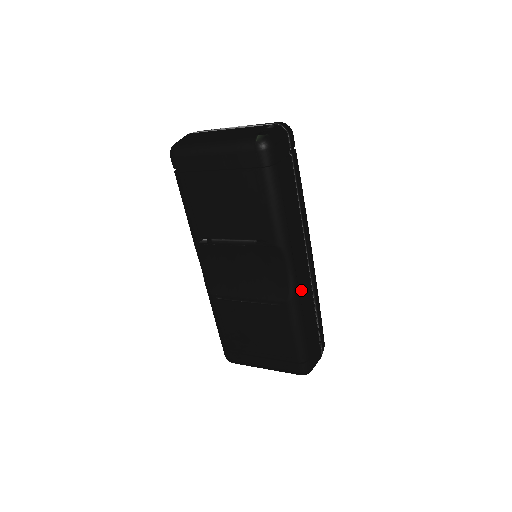
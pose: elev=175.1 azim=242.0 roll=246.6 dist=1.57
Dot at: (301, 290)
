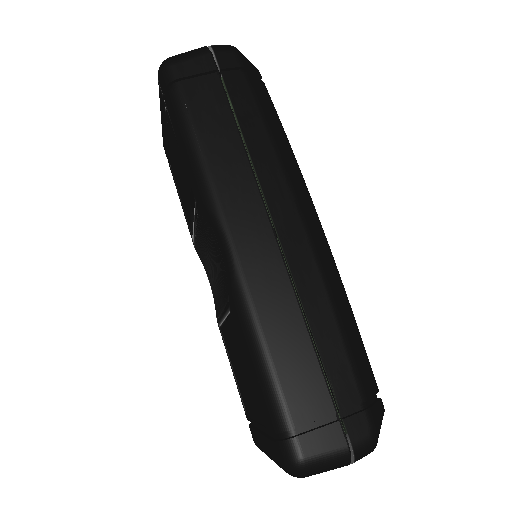
Dot at: (252, 281)
